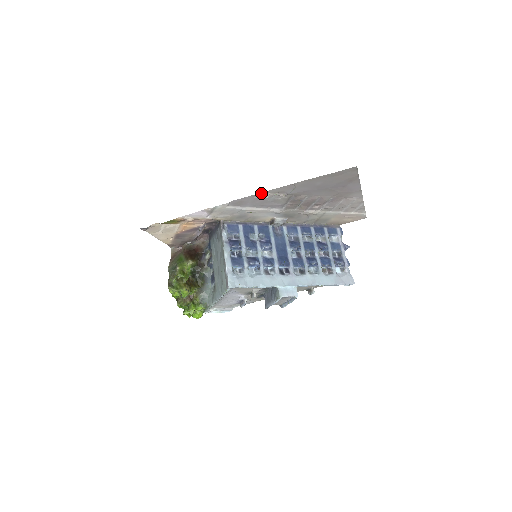
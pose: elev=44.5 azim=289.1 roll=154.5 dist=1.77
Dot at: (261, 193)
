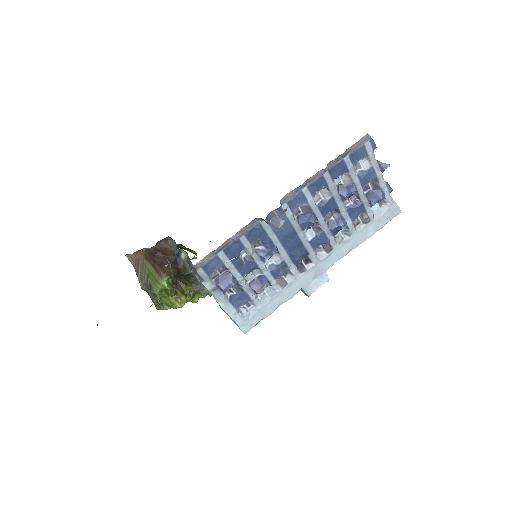
Dot at: occluded
